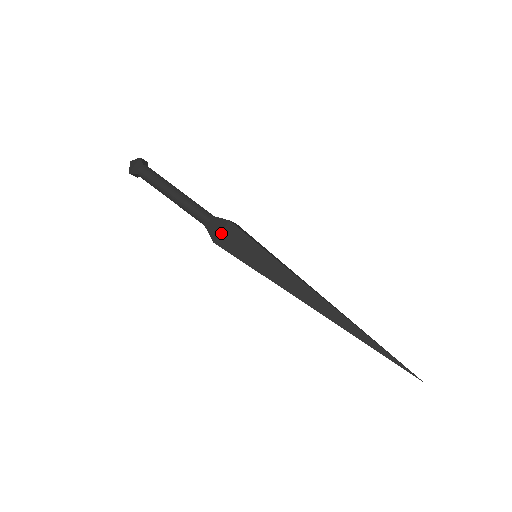
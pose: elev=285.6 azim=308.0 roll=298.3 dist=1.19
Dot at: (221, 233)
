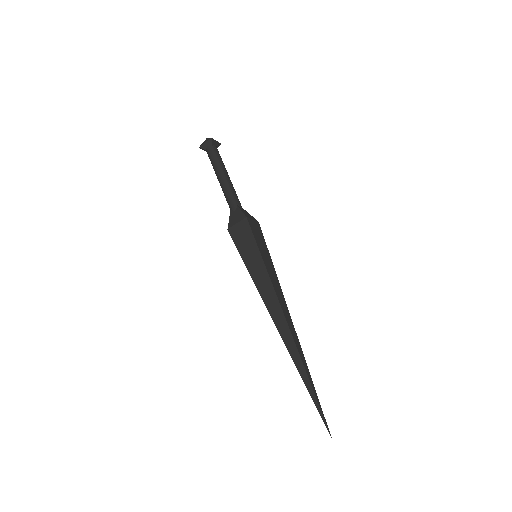
Dot at: (236, 224)
